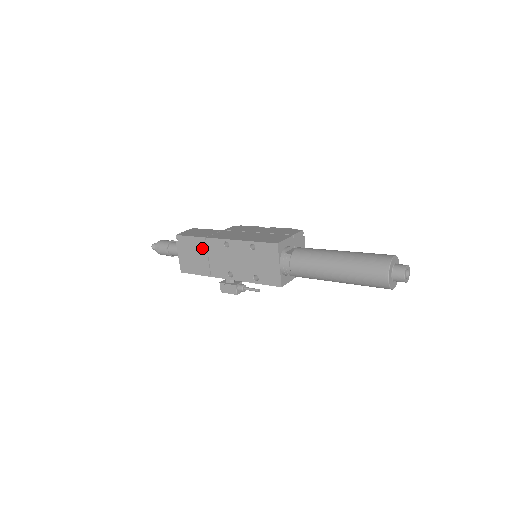
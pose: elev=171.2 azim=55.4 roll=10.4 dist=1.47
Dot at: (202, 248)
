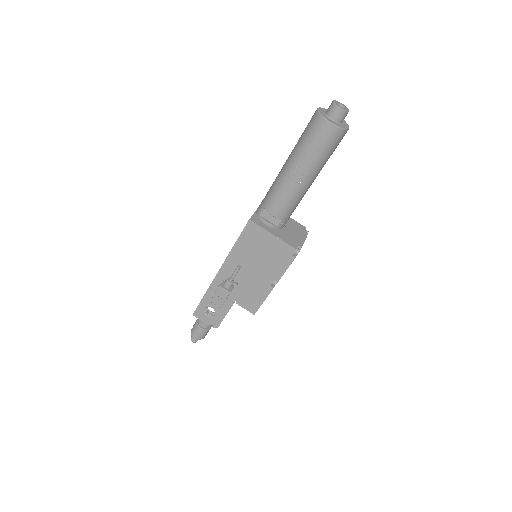
Dot at: occluded
